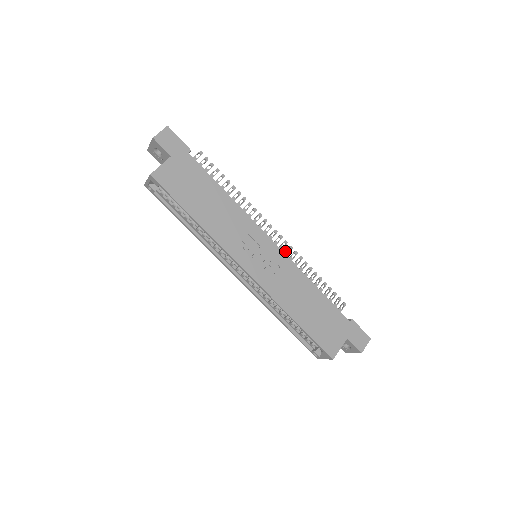
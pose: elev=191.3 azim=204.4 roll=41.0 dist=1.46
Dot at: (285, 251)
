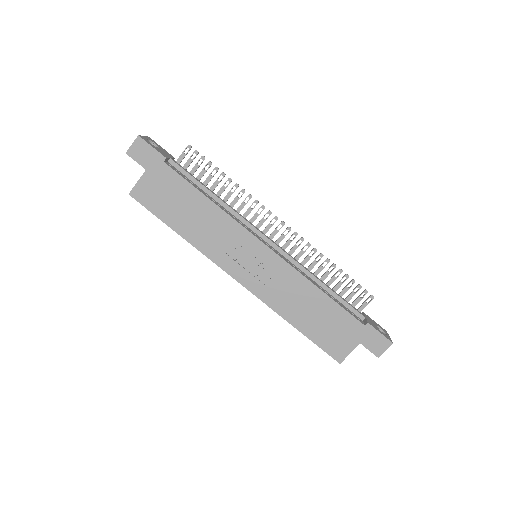
Dot at: occluded
